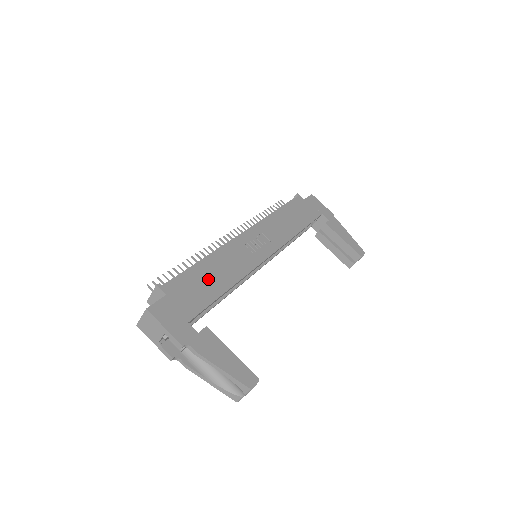
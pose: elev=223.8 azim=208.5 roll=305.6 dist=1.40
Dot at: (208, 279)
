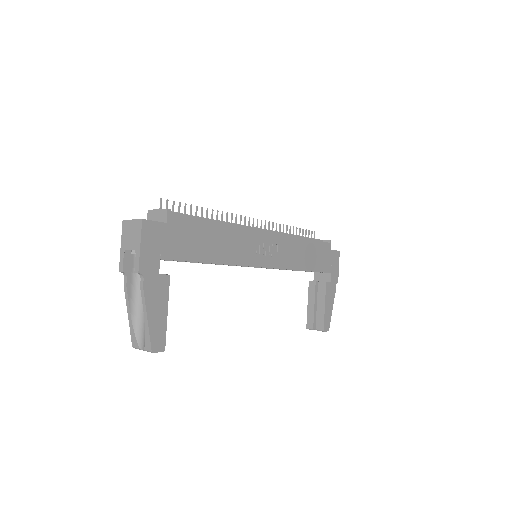
Dot at: (207, 241)
